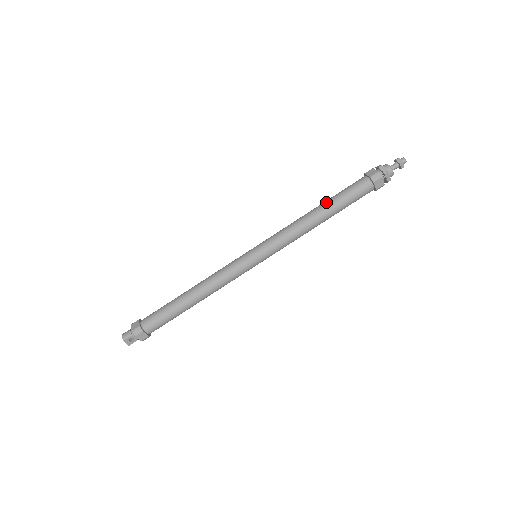
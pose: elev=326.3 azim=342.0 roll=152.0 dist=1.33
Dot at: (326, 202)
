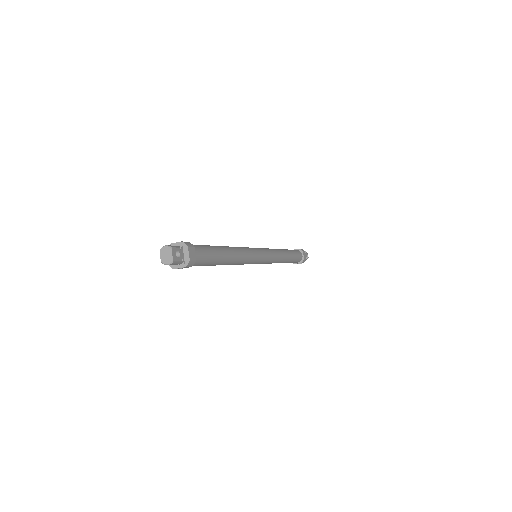
Dot at: occluded
